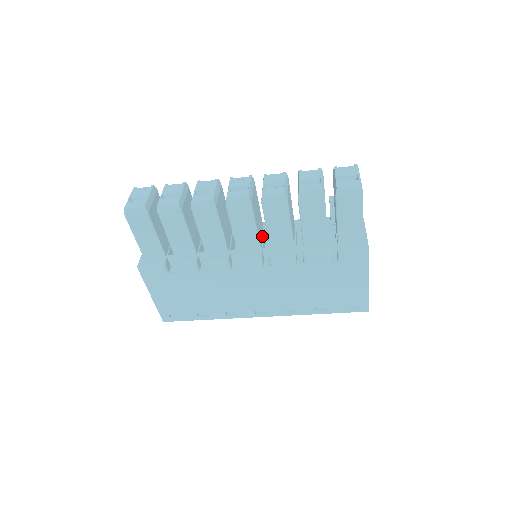
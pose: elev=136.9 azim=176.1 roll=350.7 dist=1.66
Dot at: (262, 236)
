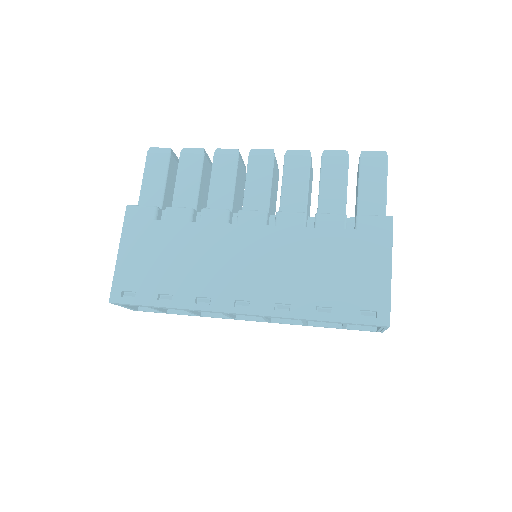
Dot at: occluded
